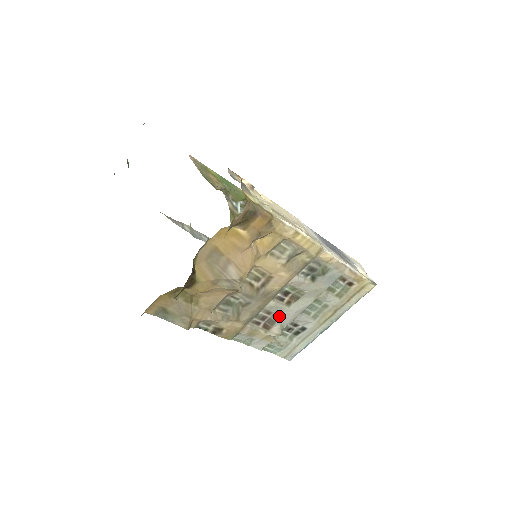
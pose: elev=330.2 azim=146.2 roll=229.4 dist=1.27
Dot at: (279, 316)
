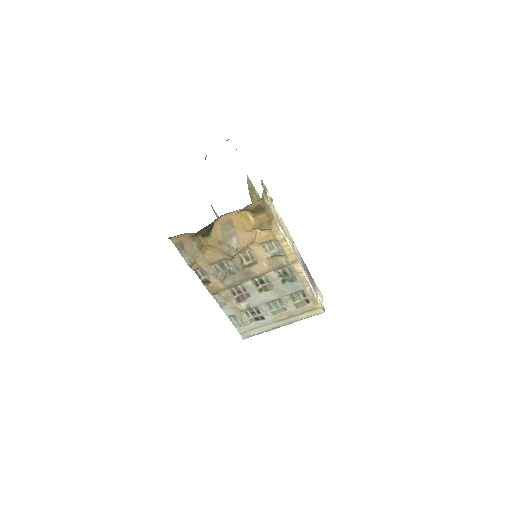
Dot at: (250, 296)
